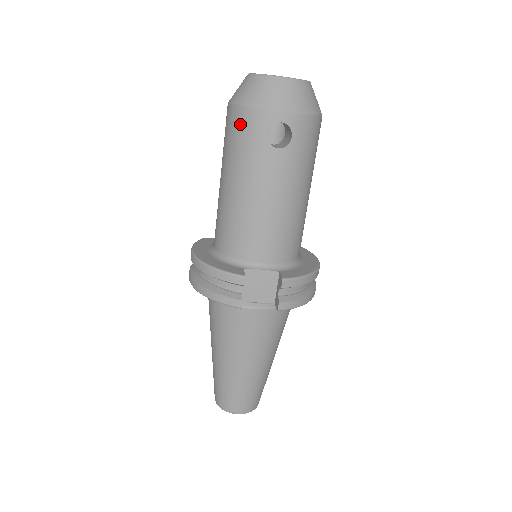
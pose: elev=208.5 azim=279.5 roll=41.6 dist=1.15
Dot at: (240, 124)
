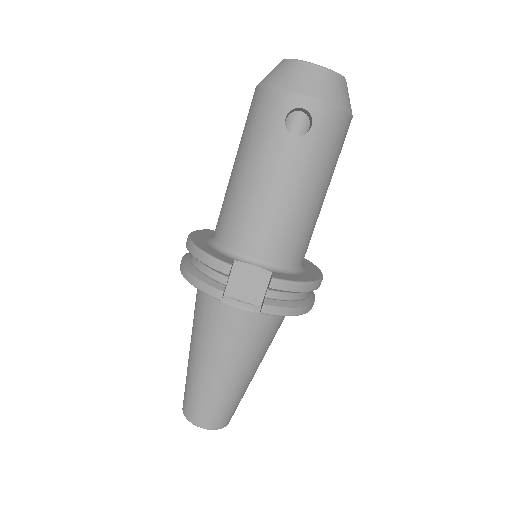
Dot at: (261, 105)
